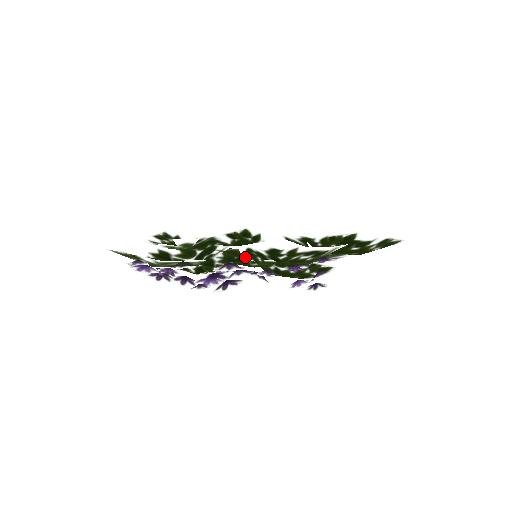
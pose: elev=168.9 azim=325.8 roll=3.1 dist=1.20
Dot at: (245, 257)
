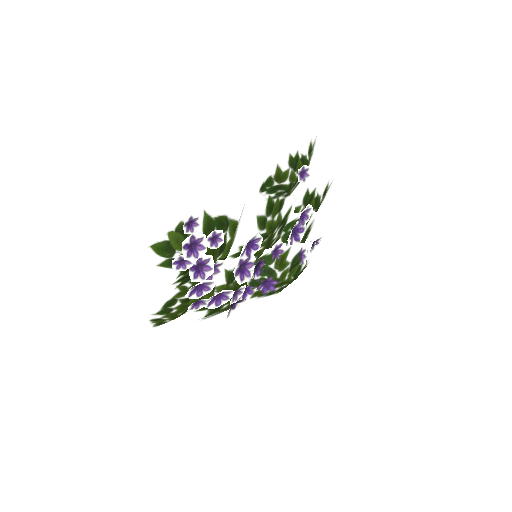
Dot at: (268, 175)
